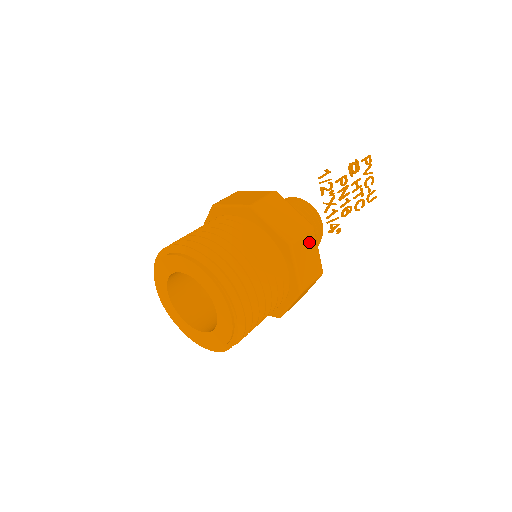
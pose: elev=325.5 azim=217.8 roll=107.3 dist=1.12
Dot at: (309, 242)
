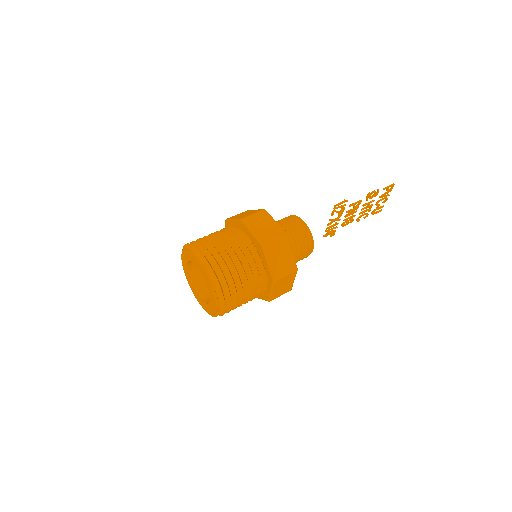
Dot at: (289, 278)
